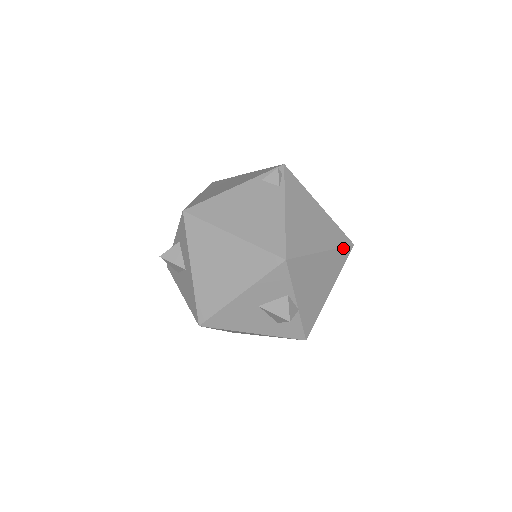
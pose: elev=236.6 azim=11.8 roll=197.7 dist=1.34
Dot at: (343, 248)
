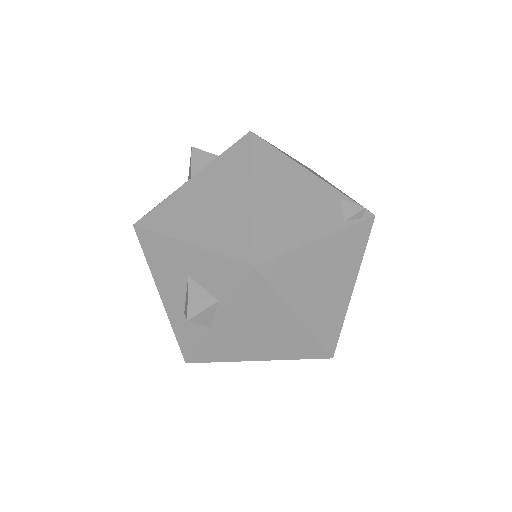
Dot at: (319, 344)
